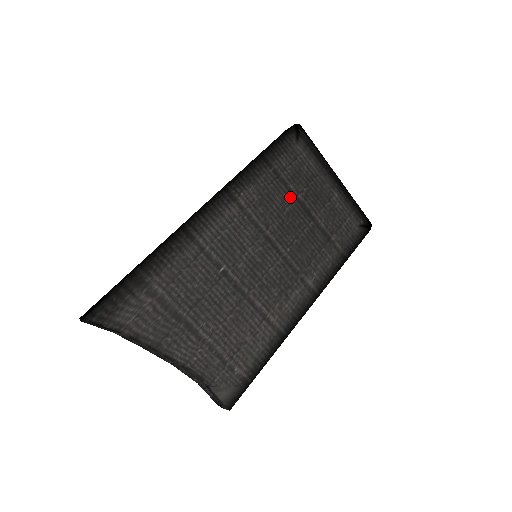
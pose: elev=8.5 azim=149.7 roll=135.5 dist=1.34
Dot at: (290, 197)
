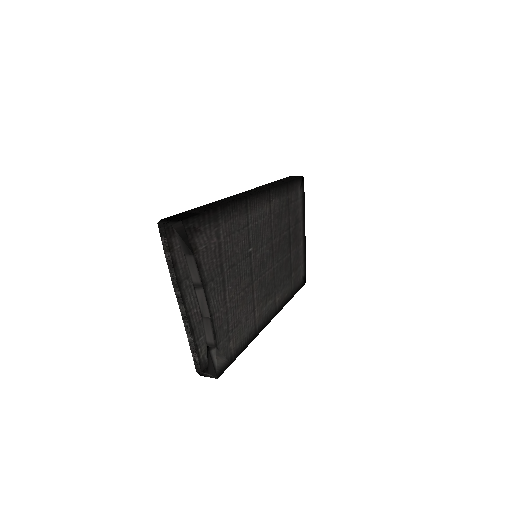
Dot at: (288, 225)
